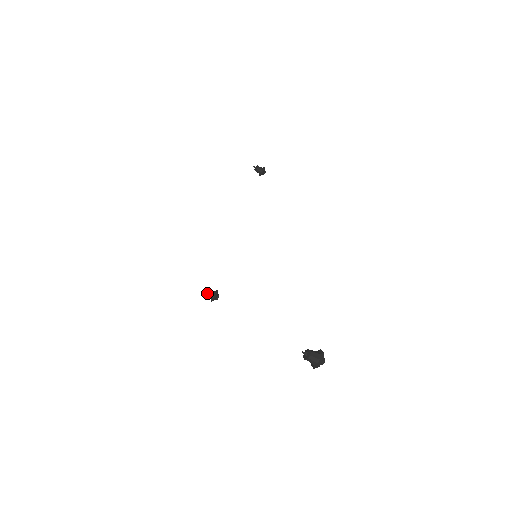
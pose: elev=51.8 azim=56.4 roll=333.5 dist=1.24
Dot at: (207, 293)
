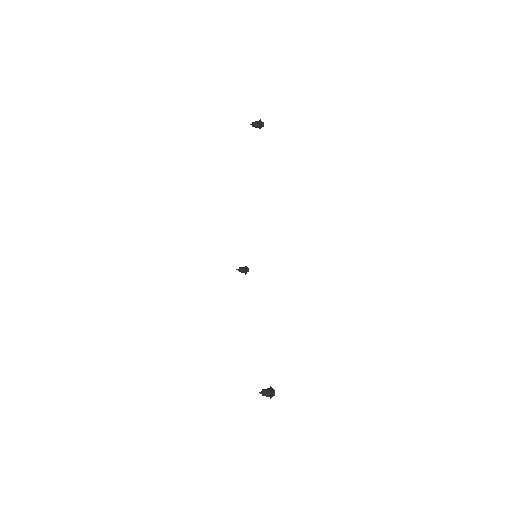
Dot at: occluded
